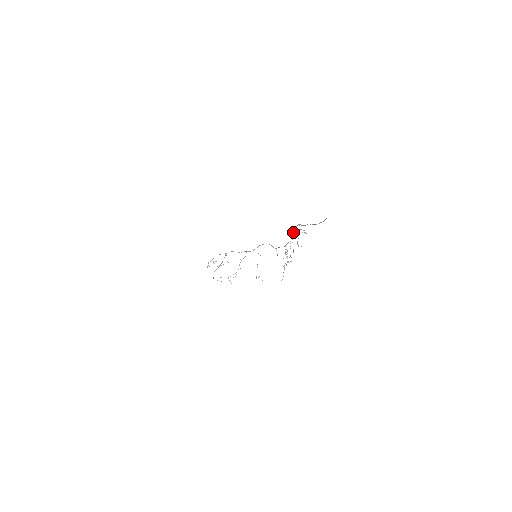
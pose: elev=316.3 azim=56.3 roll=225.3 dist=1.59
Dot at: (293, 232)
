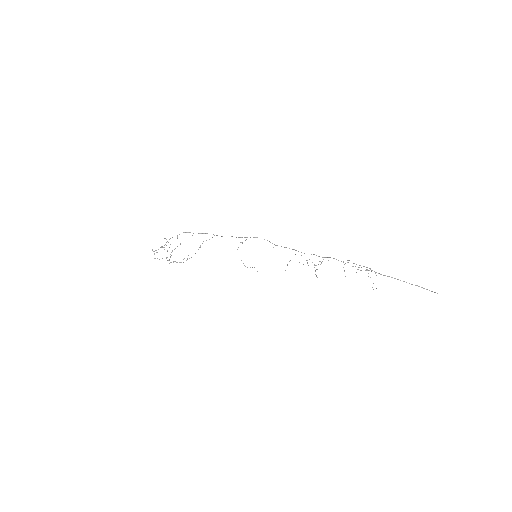
Dot at: occluded
